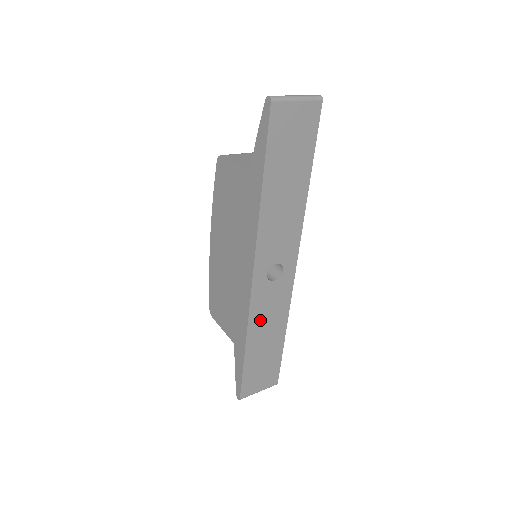
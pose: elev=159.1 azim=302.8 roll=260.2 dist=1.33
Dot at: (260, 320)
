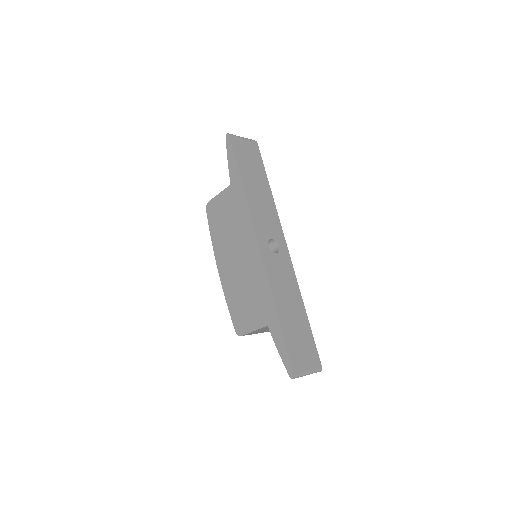
Dot at: (279, 287)
